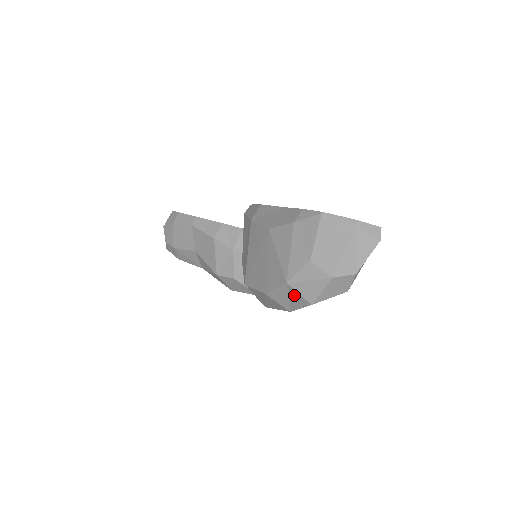
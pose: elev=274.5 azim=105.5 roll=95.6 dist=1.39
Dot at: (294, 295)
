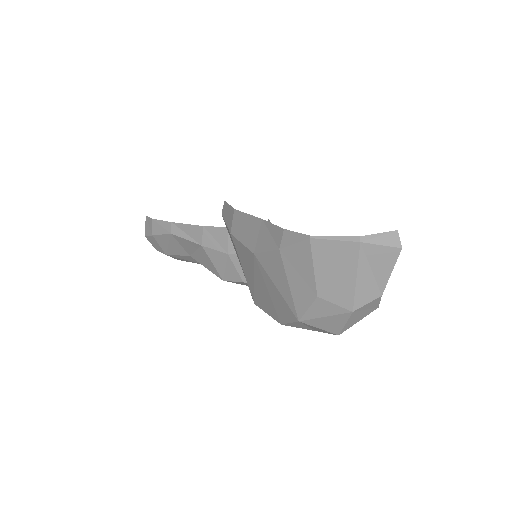
Dot at: (313, 327)
